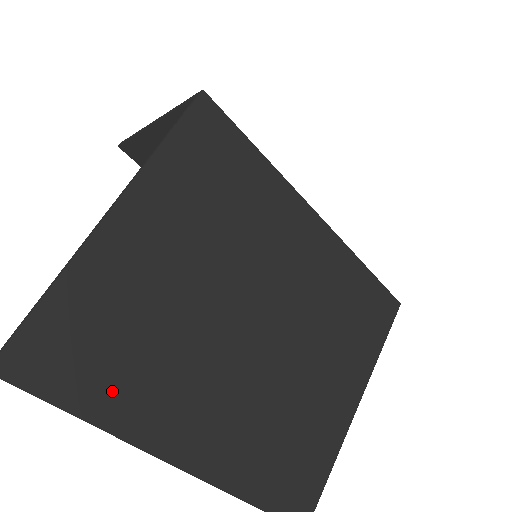
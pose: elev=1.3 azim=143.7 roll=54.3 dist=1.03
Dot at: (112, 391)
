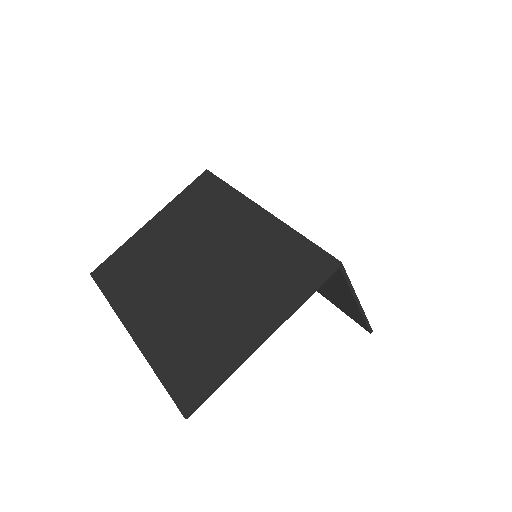
Dot at: (120, 288)
